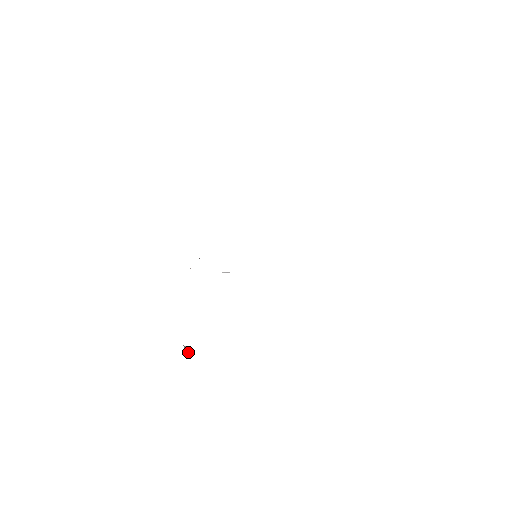
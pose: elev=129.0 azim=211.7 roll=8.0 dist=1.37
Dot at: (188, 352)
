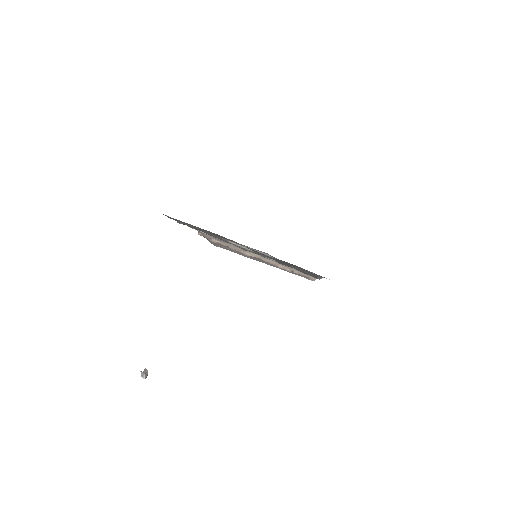
Dot at: (144, 372)
